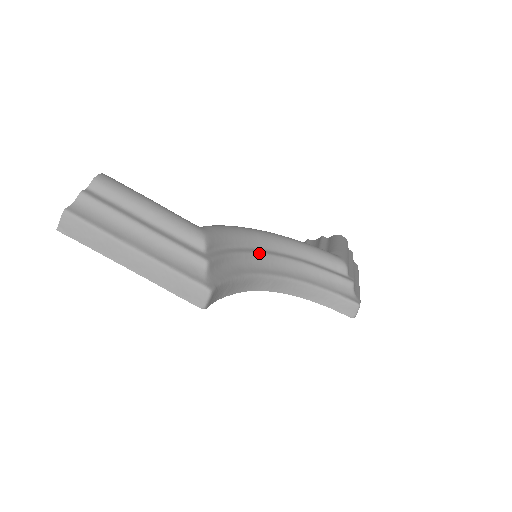
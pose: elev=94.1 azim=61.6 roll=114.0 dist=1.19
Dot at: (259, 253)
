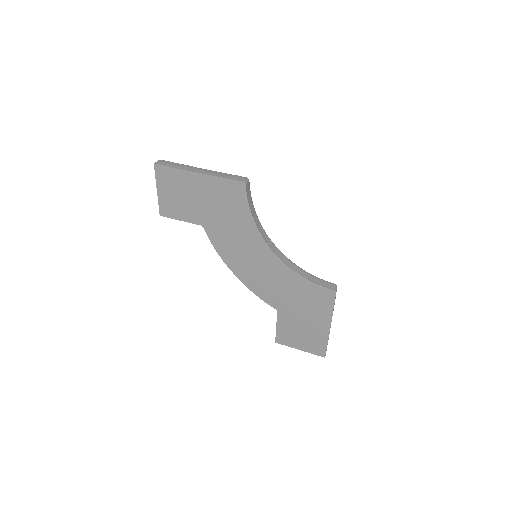
Dot at: occluded
